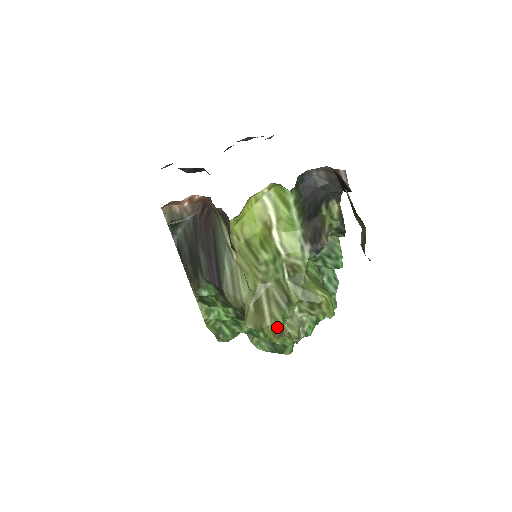
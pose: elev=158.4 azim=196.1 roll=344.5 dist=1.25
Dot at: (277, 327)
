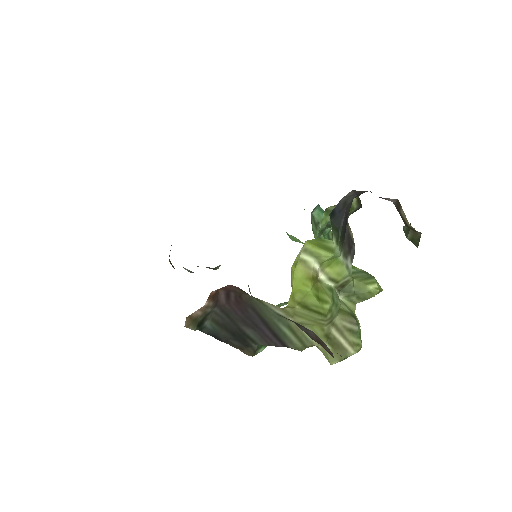
Dot at: (360, 349)
